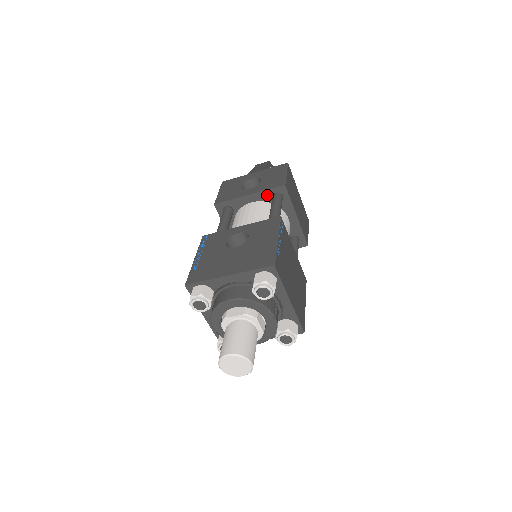
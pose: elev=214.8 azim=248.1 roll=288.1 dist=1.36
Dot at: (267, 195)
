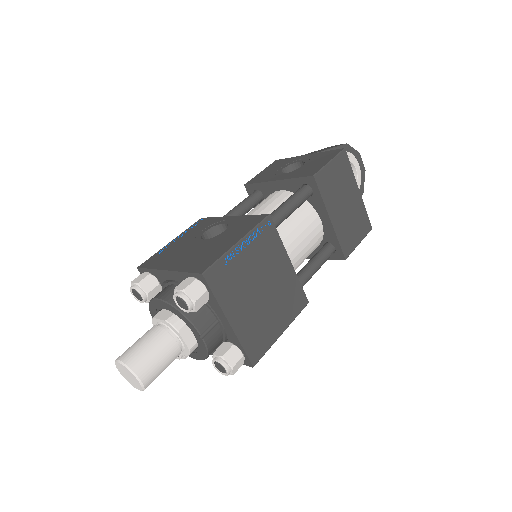
Dot at: (295, 185)
